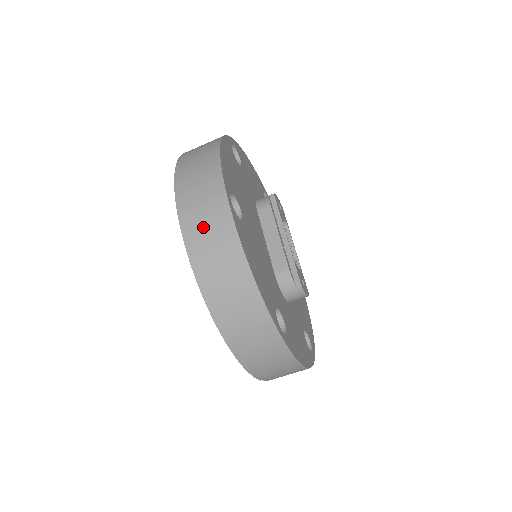
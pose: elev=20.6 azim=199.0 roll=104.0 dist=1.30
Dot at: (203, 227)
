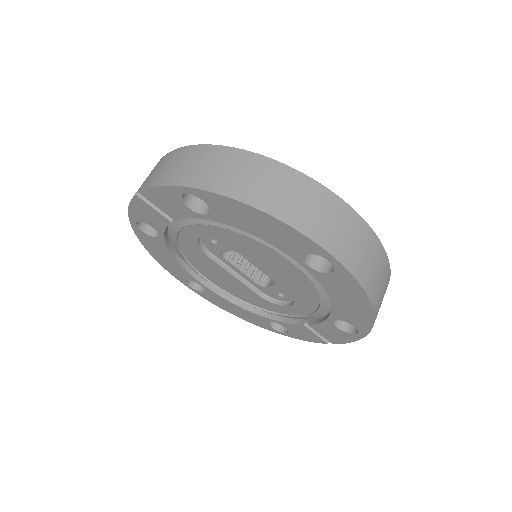
Dot at: (361, 255)
